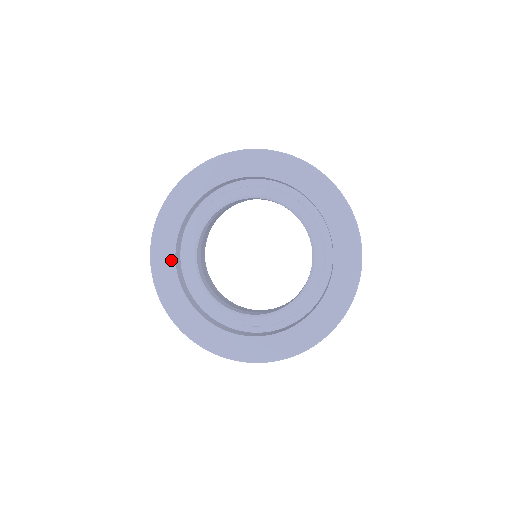
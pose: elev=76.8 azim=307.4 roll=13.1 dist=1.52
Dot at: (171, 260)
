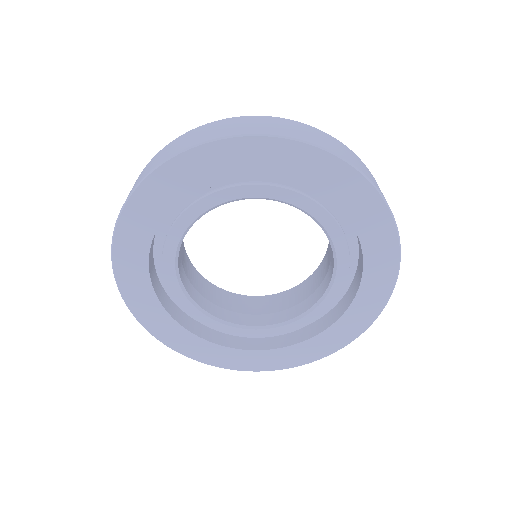
Dot at: (156, 218)
